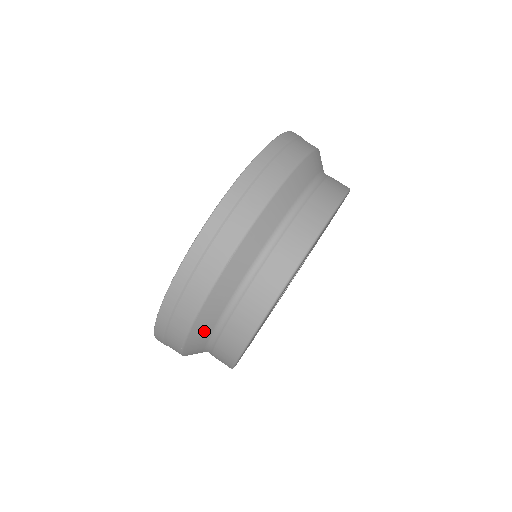
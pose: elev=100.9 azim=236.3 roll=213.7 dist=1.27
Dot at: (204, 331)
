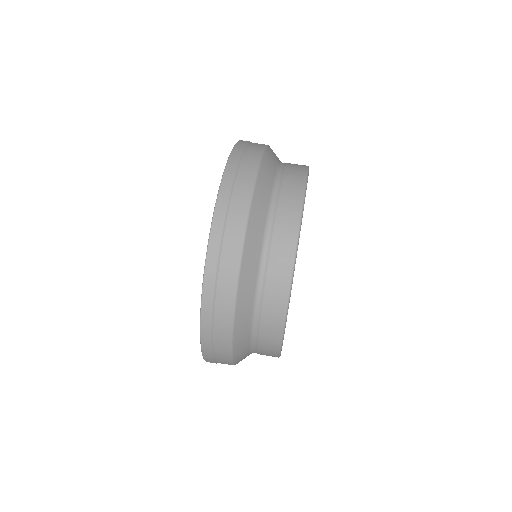
Dot at: occluded
